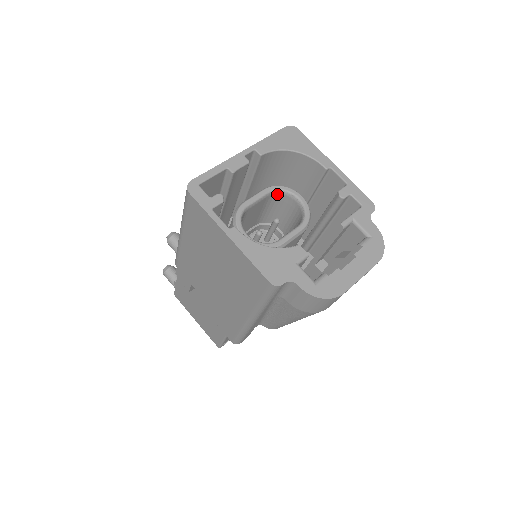
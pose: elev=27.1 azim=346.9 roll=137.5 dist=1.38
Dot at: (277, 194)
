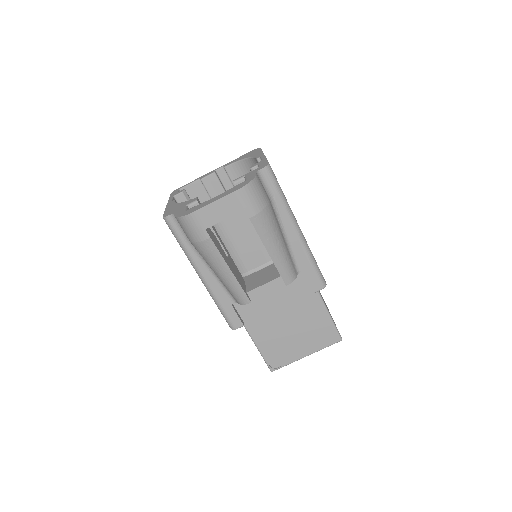
Dot at: occluded
